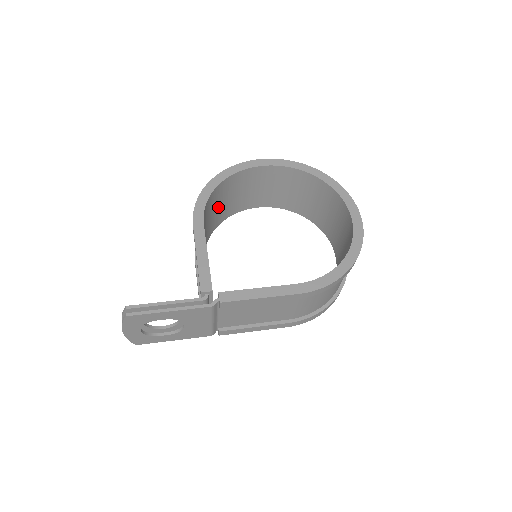
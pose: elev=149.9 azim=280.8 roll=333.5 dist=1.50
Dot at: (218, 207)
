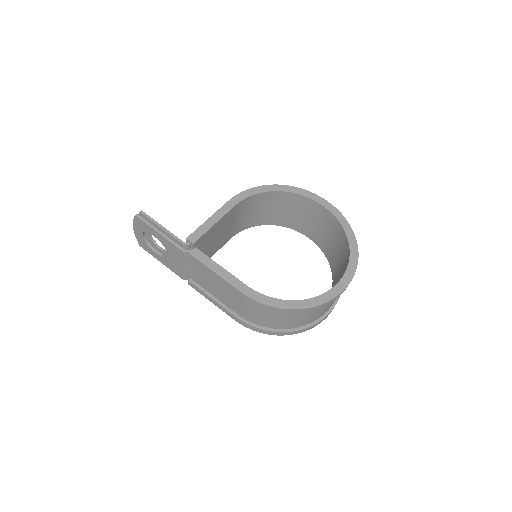
Dot at: (270, 209)
